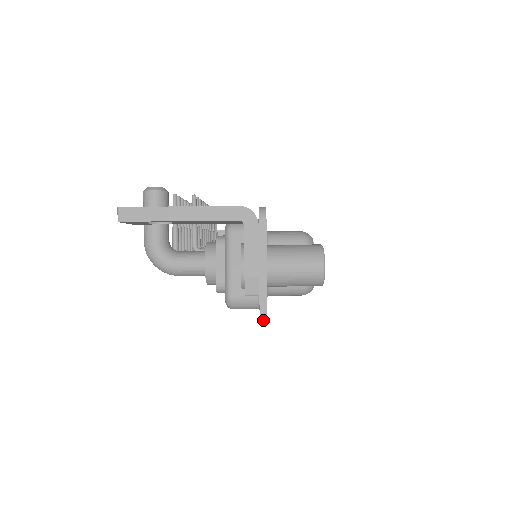
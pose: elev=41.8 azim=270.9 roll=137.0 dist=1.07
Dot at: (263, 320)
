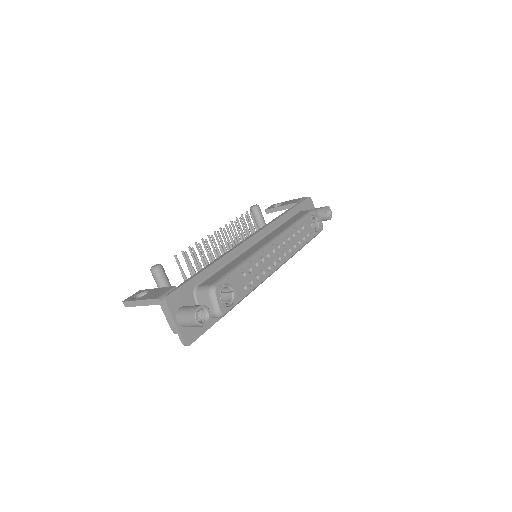
Dot at: (184, 345)
